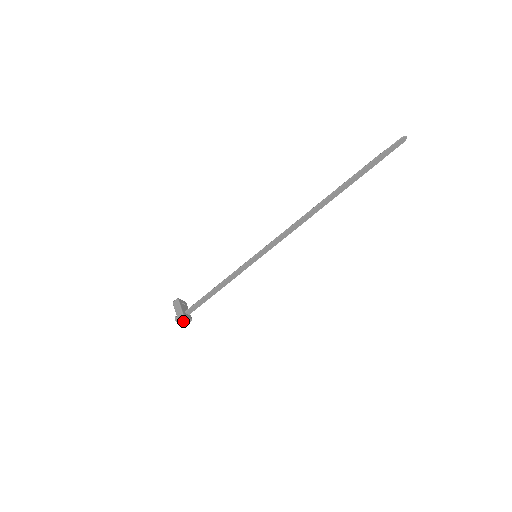
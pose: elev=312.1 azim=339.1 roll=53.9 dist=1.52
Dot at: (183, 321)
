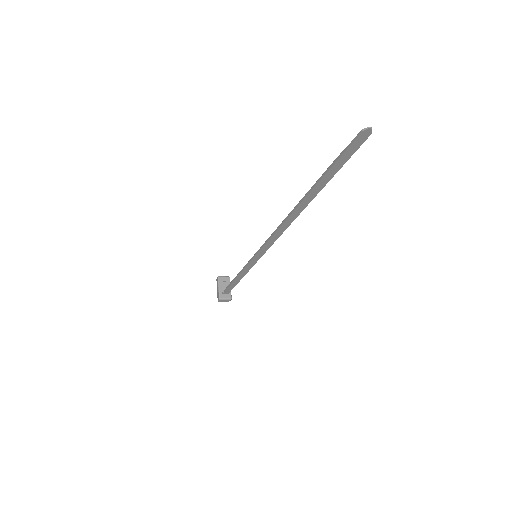
Dot at: (222, 301)
